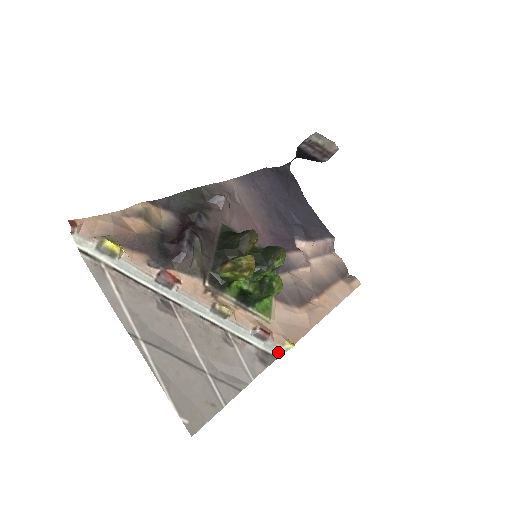
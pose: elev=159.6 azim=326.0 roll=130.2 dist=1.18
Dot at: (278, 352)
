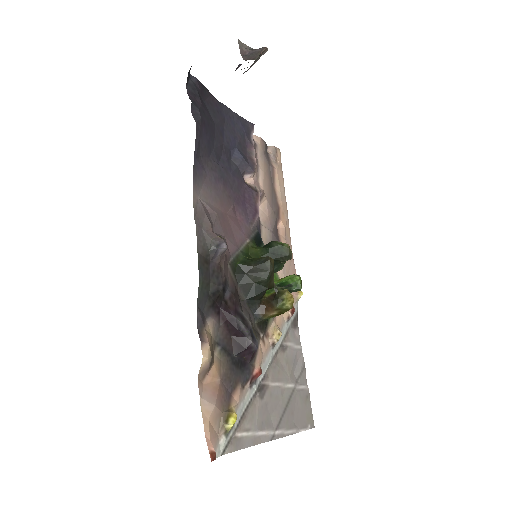
Dot at: (297, 307)
